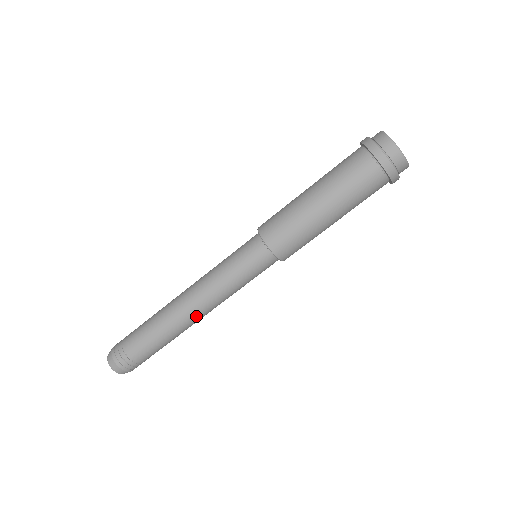
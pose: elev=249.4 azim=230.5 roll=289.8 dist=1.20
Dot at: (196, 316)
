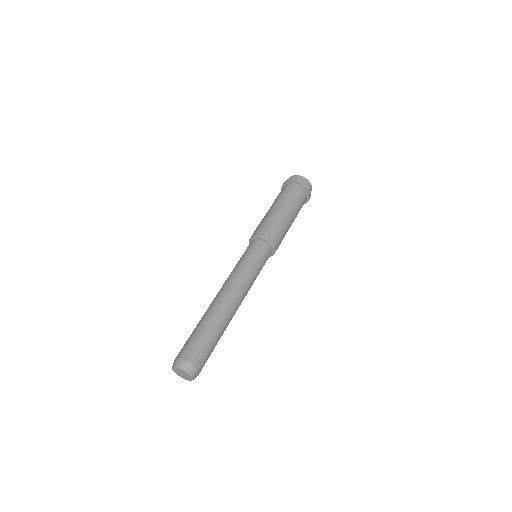
Dot at: (231, 296)
